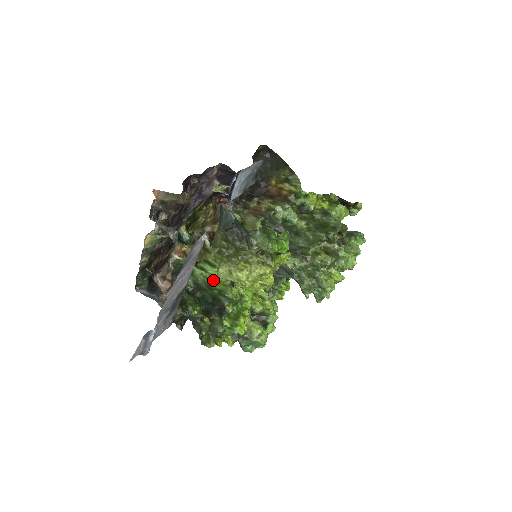
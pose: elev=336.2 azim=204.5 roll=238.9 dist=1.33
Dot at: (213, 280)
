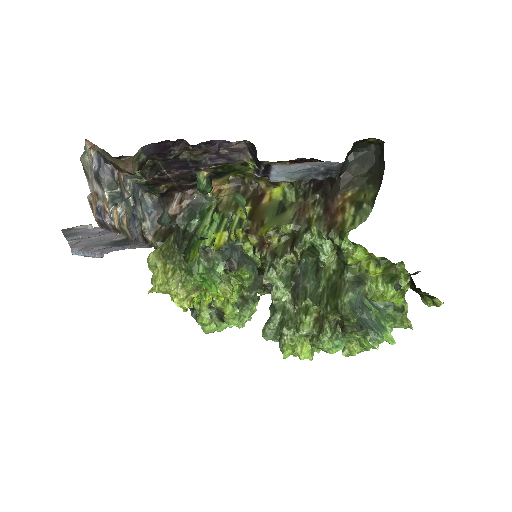
Dot at: (198, 244)
